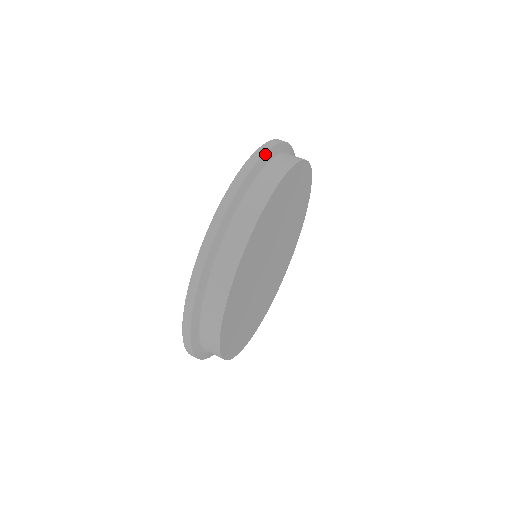
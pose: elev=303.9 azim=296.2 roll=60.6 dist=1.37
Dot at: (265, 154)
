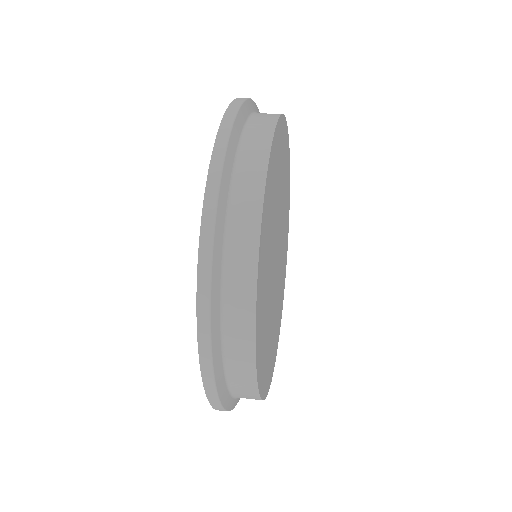
Dot at: (229, 142)
